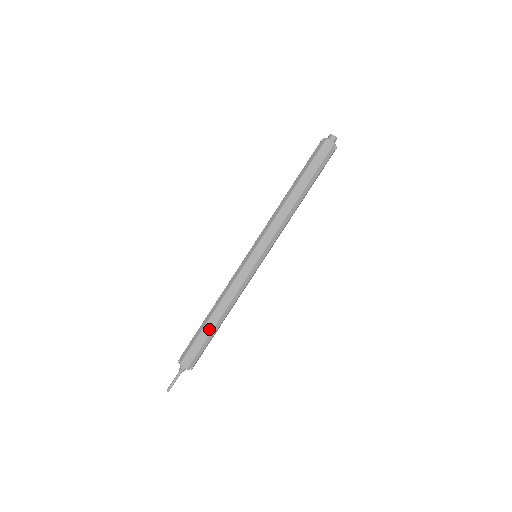
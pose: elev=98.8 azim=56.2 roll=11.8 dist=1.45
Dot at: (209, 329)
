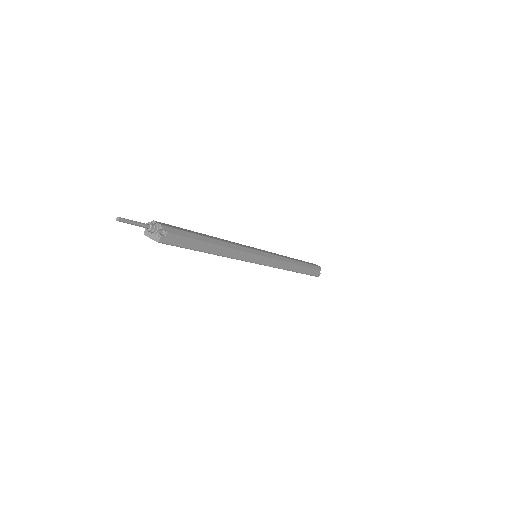
Dot at: (201, 234)
